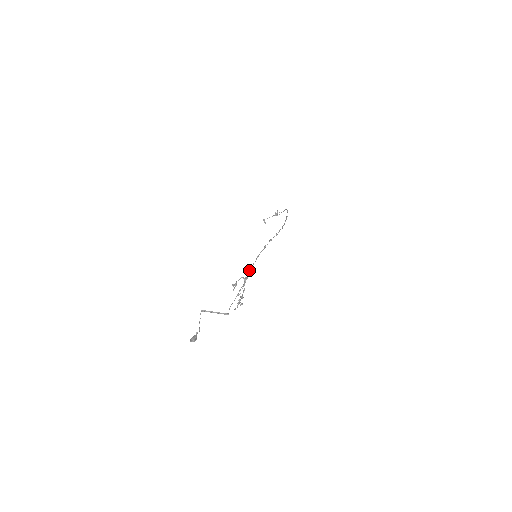
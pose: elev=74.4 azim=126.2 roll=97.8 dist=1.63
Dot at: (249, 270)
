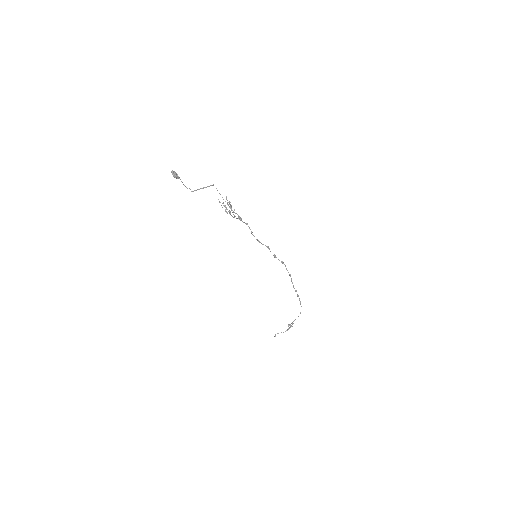
Dot at: occluded
